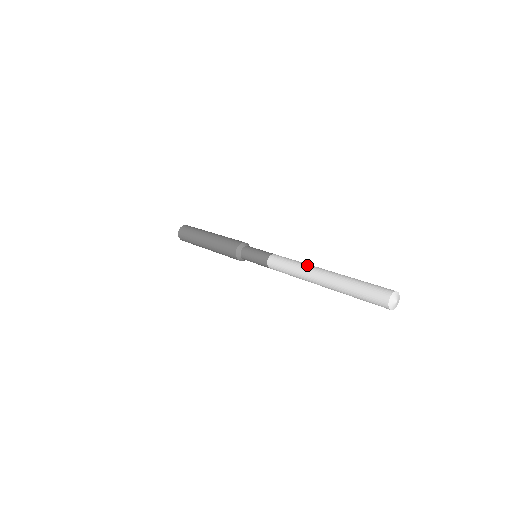
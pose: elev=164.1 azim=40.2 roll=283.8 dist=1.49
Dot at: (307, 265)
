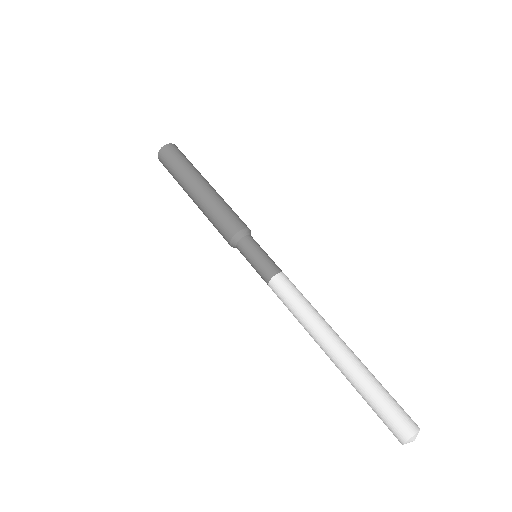
Dot at: (314, 326)
